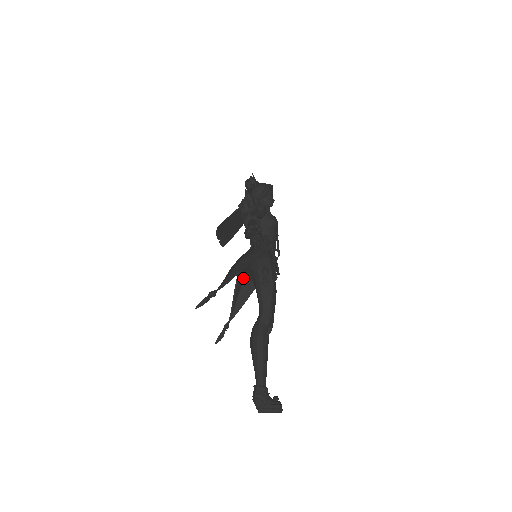
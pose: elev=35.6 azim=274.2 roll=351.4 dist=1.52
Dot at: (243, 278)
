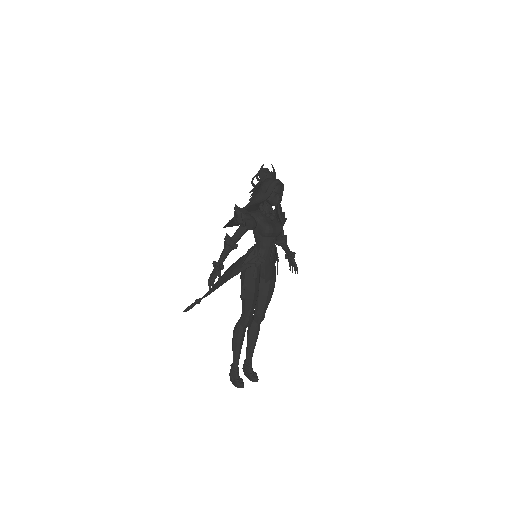
Dot at: occluded
